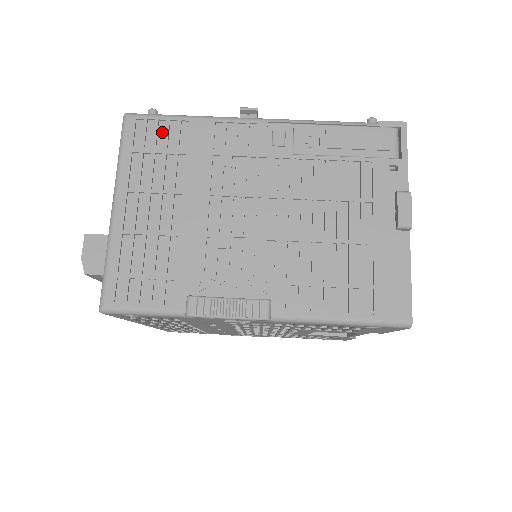
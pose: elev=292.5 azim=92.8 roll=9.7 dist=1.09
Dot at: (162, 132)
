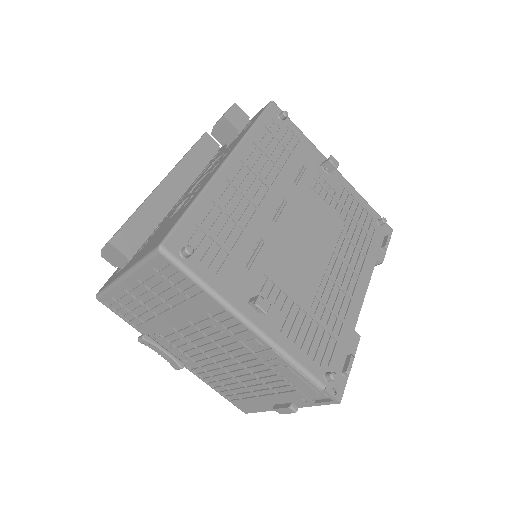
Dot at: (180, 278)
